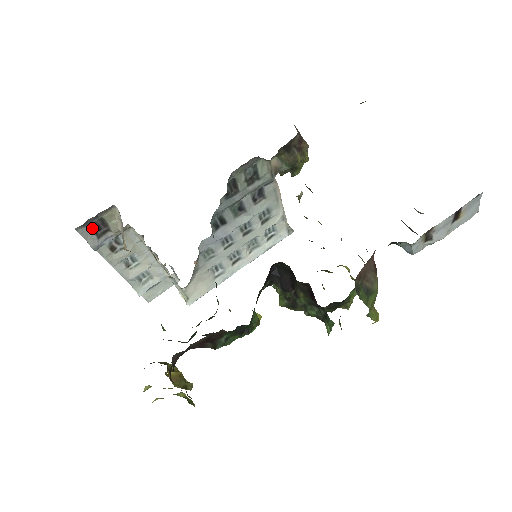
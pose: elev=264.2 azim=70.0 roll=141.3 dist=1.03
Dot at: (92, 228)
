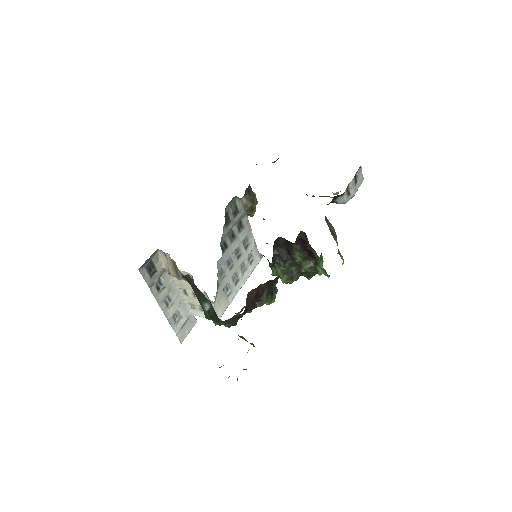
Dot at: (147, 269)
